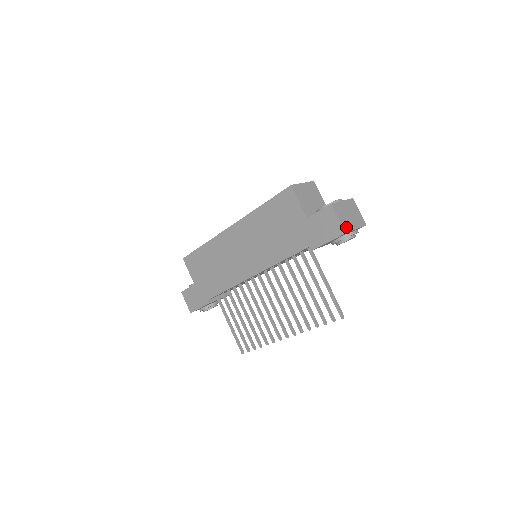
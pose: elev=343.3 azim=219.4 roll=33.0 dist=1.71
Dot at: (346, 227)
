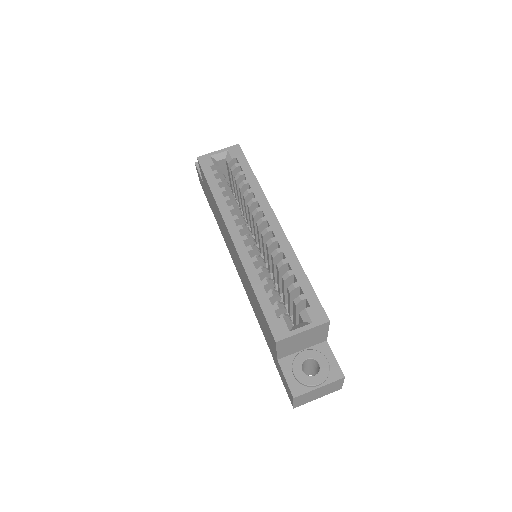
Dot at: (299, 404)
